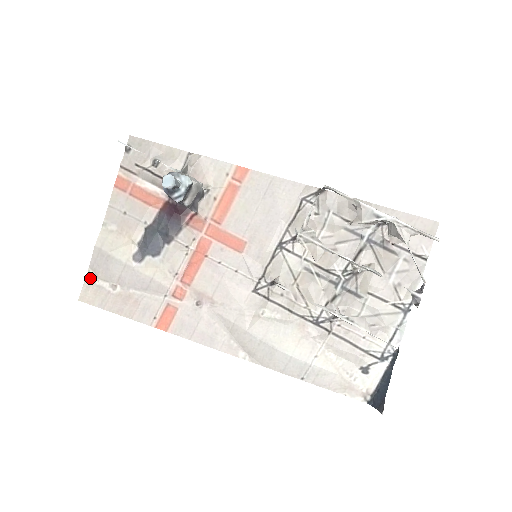
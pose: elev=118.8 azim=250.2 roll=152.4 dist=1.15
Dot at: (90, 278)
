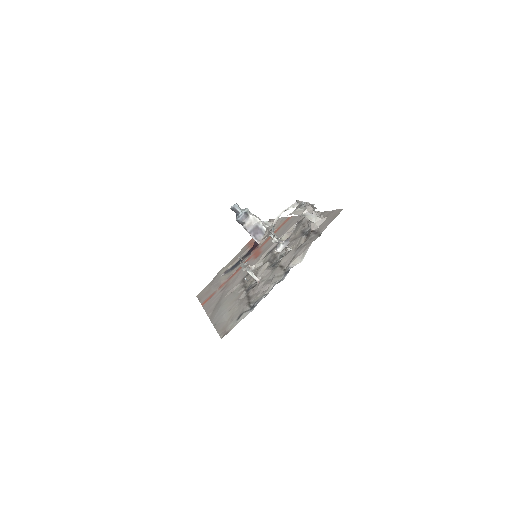
Dot at: (208, 285)
